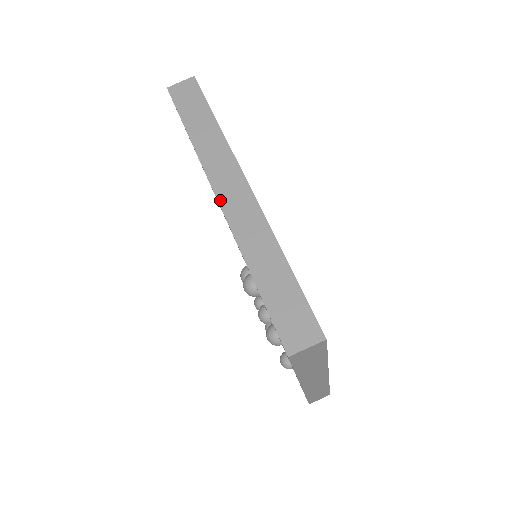
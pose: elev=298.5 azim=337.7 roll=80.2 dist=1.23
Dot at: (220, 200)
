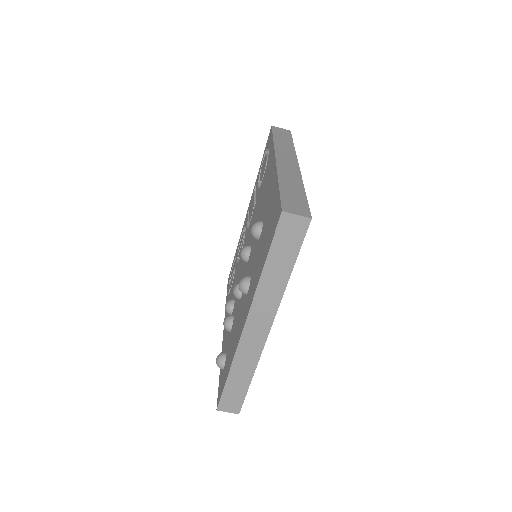
Dot at: (277, 159)
